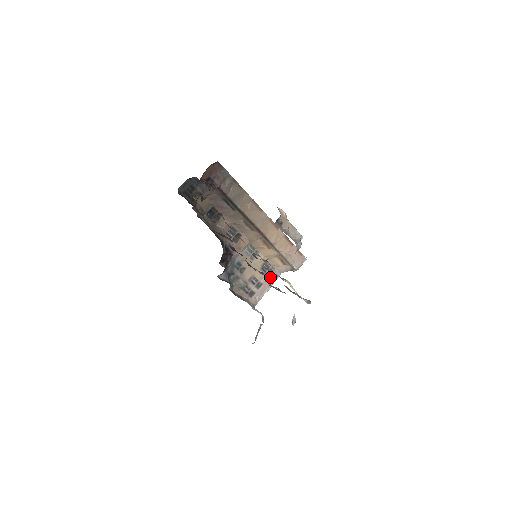
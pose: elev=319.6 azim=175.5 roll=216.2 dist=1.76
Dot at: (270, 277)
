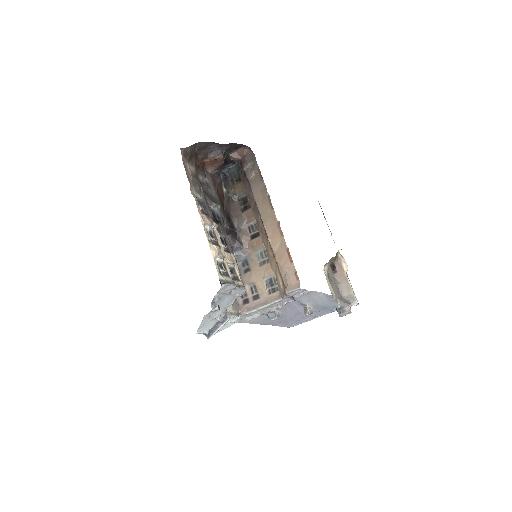
Dot at: (270, 296)
